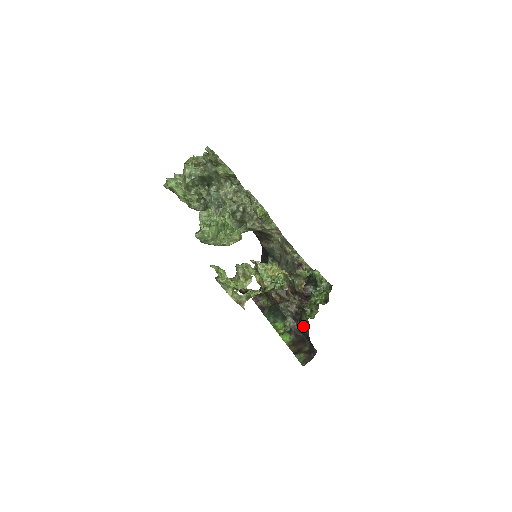
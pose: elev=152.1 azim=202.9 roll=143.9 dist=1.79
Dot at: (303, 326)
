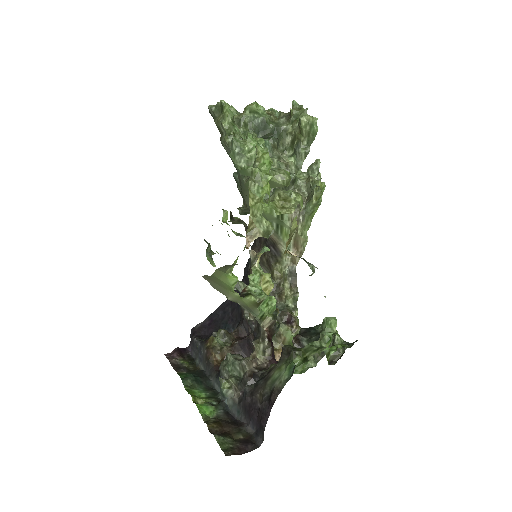
Dot at: (267, 385)
